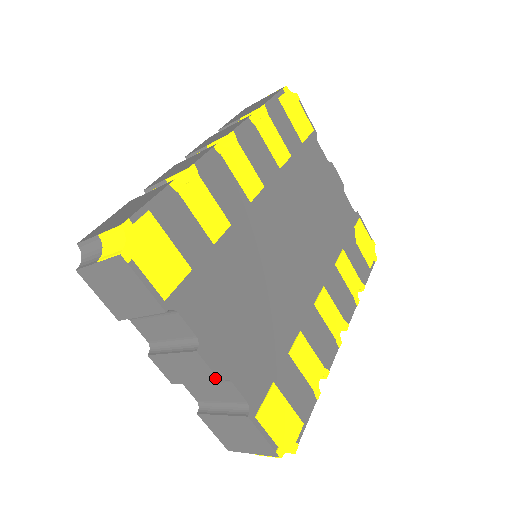
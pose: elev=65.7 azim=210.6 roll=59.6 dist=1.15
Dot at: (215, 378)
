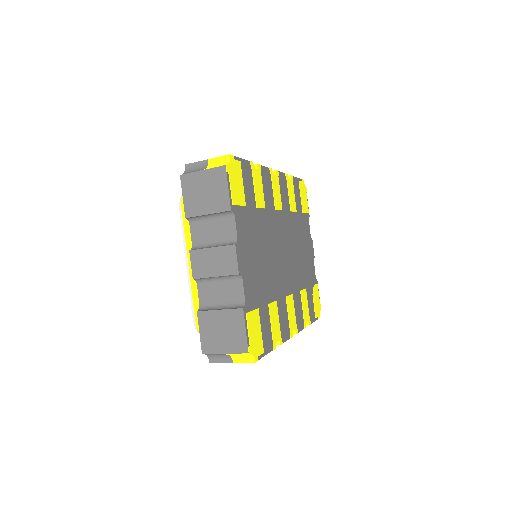
Dot at: (236, 269)
